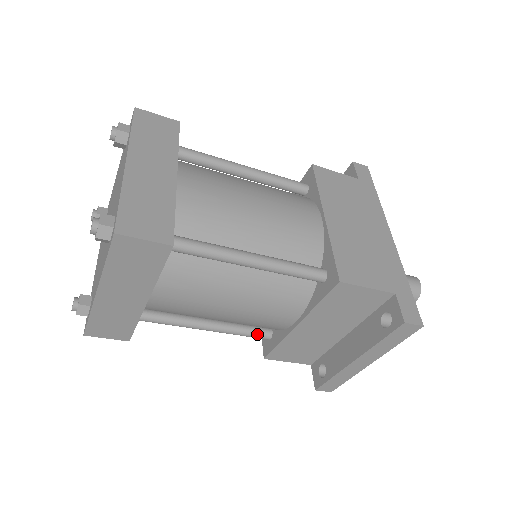
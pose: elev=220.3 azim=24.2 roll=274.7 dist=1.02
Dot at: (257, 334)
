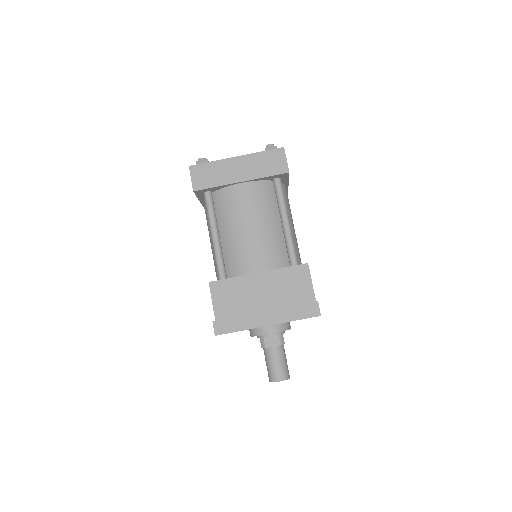
Dot at: (223, 269)
